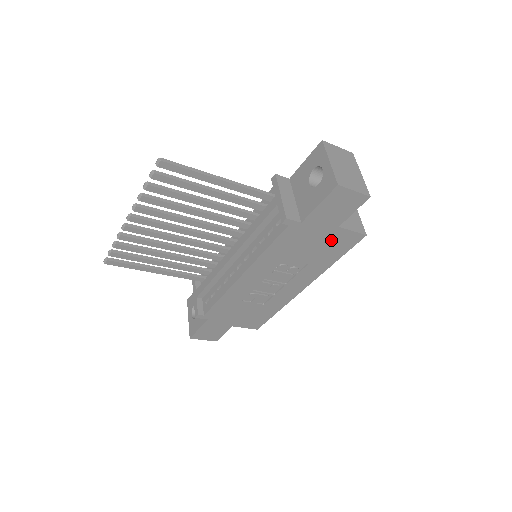
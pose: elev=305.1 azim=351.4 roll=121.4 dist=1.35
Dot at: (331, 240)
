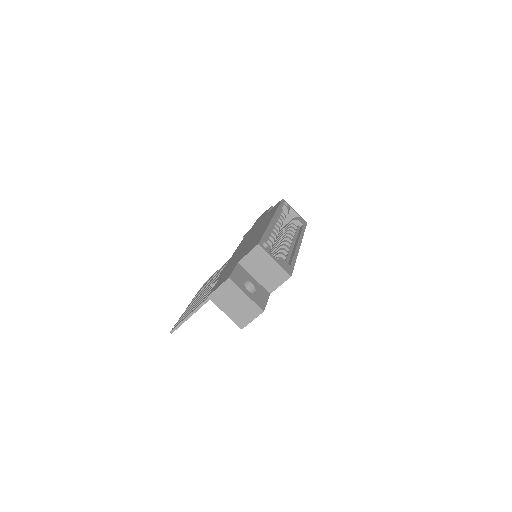
Dot at: occluded
